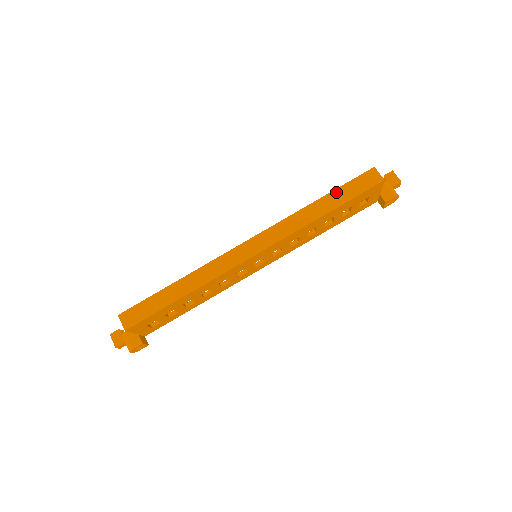
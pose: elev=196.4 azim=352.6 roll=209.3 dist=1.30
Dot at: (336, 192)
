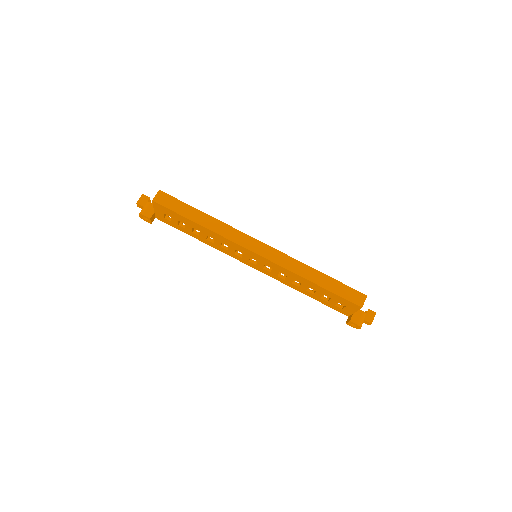
Dot at: (333, 280)
